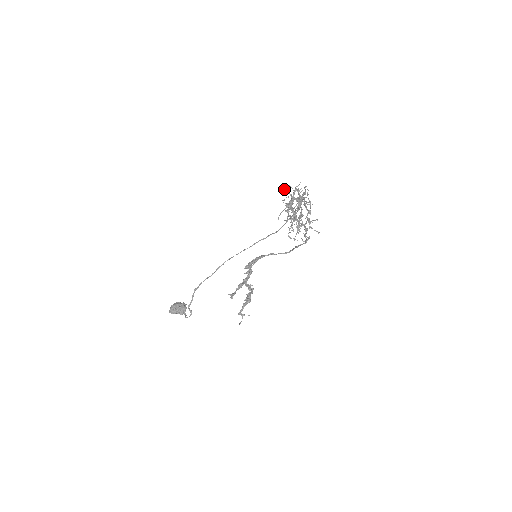
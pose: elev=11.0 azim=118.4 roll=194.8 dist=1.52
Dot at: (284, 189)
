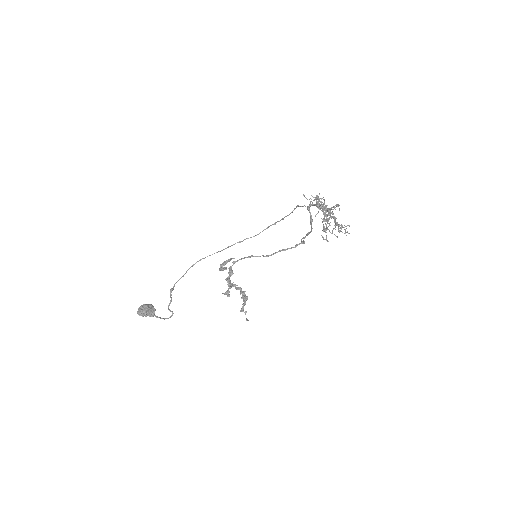
Dot at: (312, 196)
